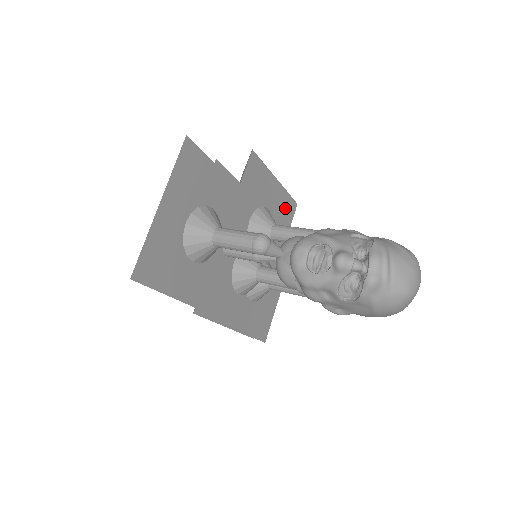
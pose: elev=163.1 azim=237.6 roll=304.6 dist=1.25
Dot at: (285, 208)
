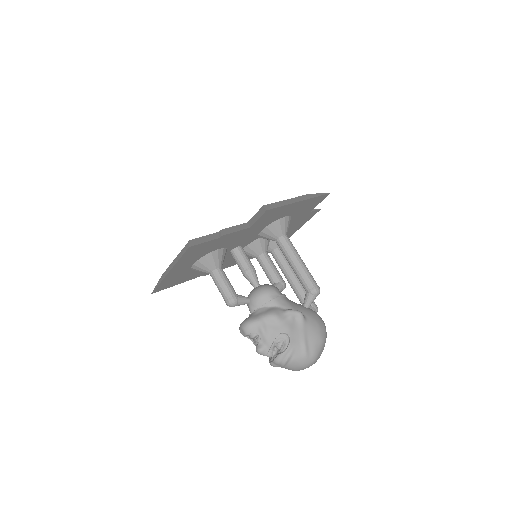
Dot at: (311, 203)
